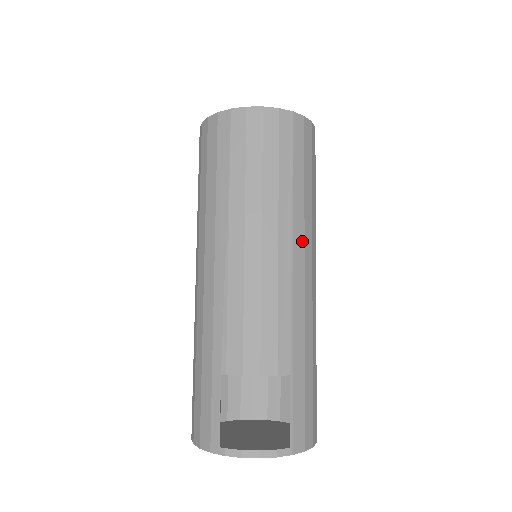
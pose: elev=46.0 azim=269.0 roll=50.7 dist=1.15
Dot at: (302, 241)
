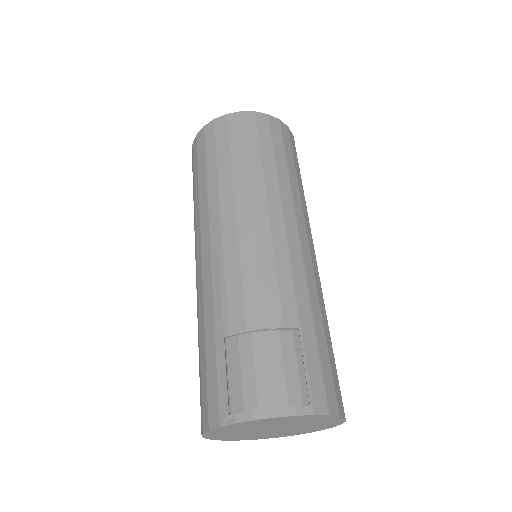
Dot at: (292, 211)
